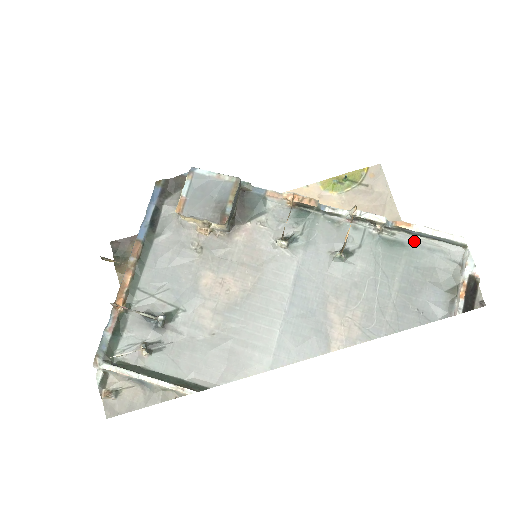
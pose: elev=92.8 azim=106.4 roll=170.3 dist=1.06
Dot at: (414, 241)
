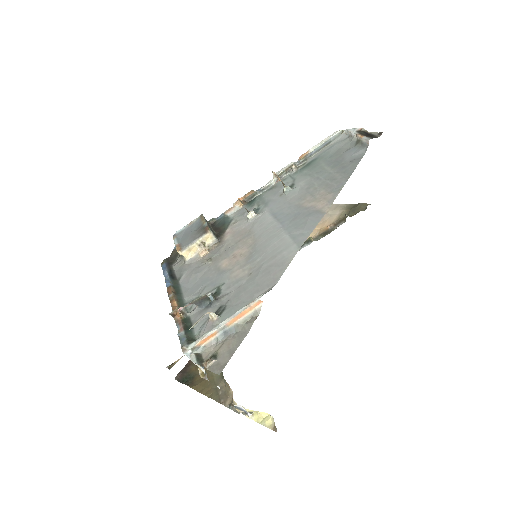
Dot at: (318, 155)
